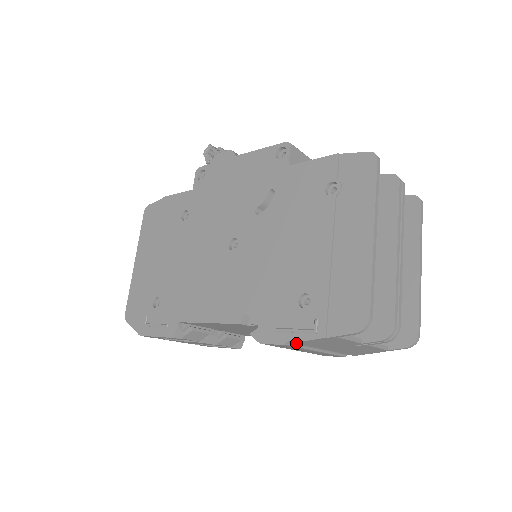
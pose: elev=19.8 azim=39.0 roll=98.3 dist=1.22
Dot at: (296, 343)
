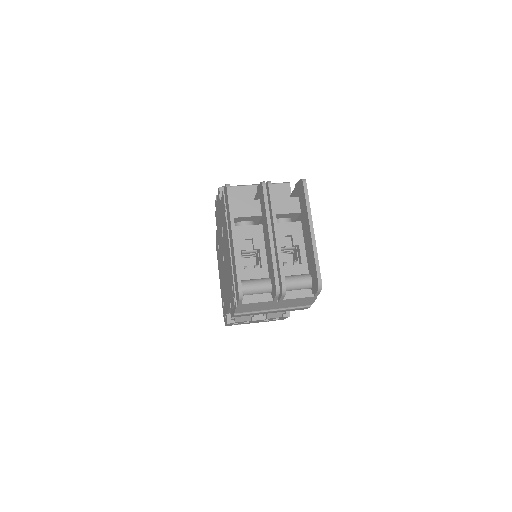
Dot at: (237, 313)
